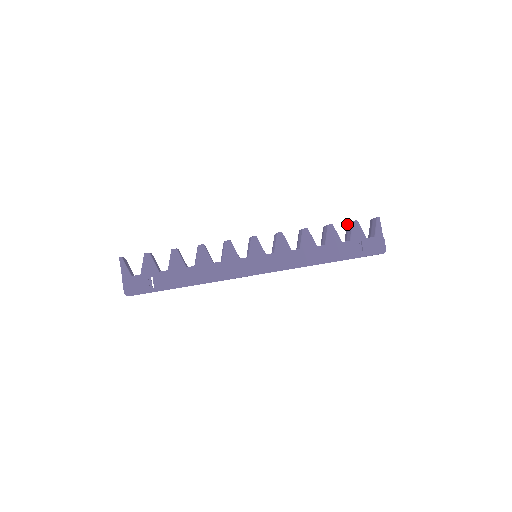
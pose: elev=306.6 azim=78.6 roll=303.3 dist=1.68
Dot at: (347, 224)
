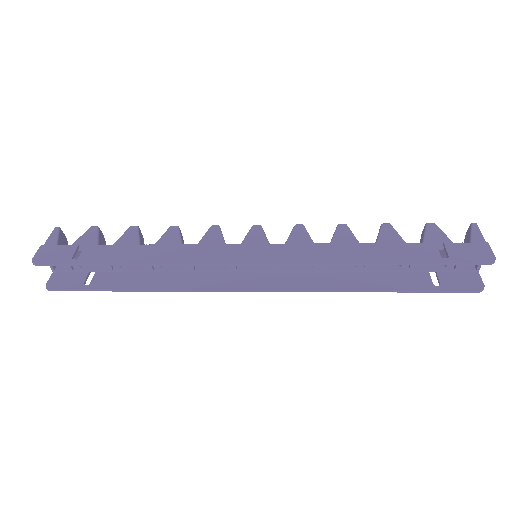
Dot at: occluded
